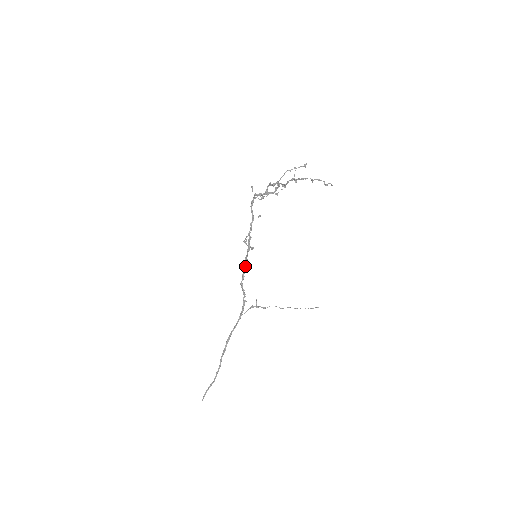
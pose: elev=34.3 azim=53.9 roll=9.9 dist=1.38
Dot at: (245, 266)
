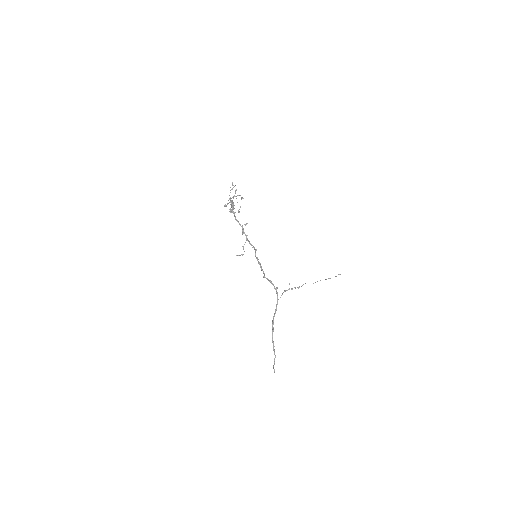
Dot at: occluded
